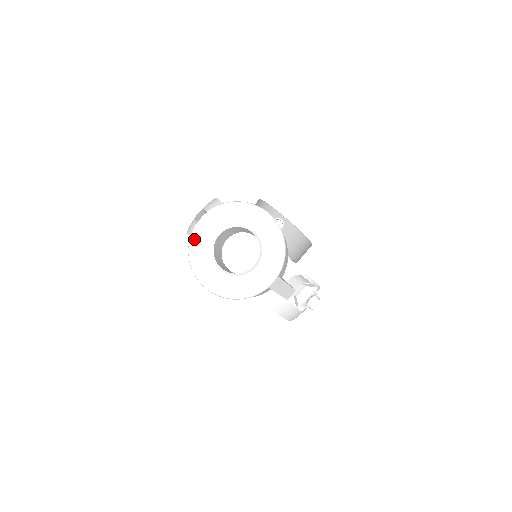
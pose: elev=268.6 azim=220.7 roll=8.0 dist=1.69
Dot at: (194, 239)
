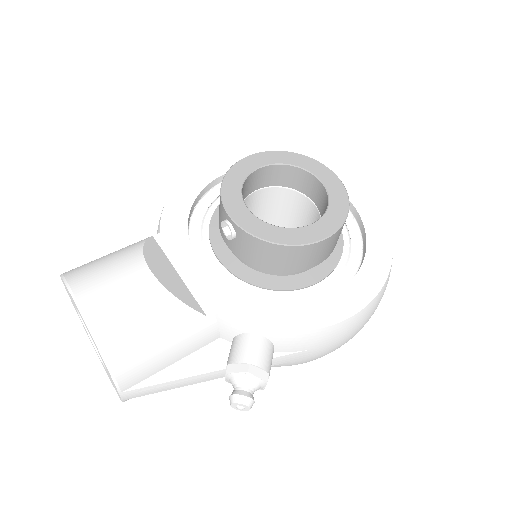
Dot at: occluded
